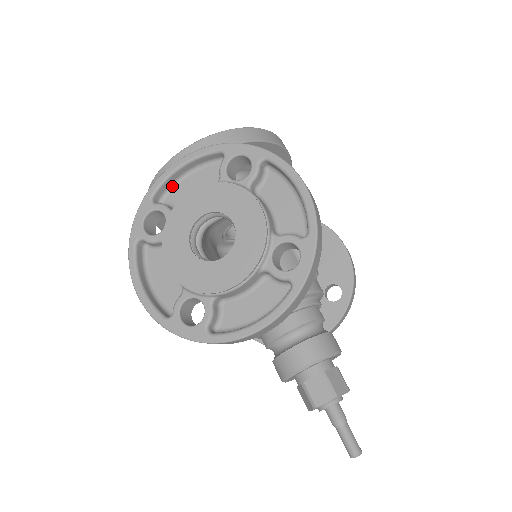
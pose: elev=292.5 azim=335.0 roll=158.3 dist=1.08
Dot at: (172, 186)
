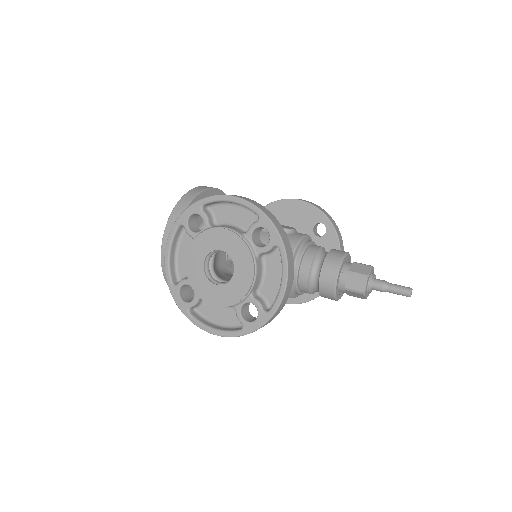
Dot at: (176, 268)
